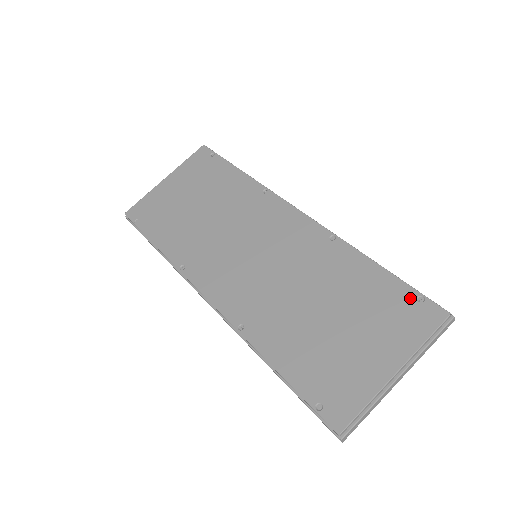
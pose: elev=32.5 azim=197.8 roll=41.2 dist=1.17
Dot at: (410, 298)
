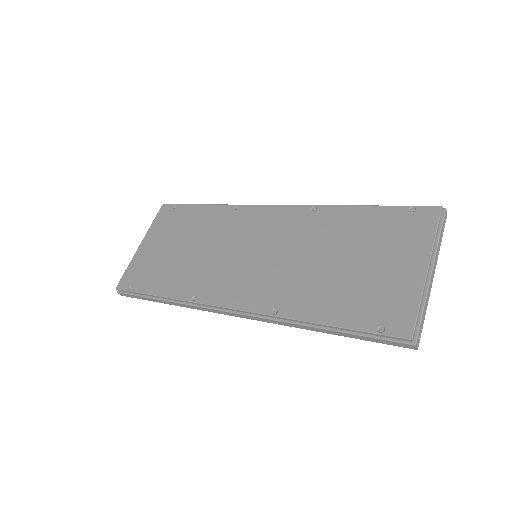
Dot at: (403, 213)
